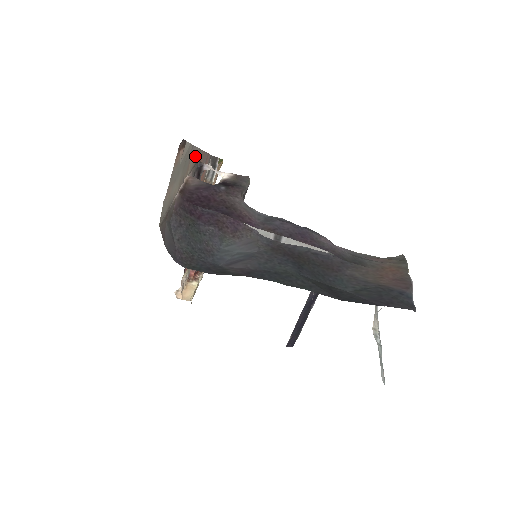
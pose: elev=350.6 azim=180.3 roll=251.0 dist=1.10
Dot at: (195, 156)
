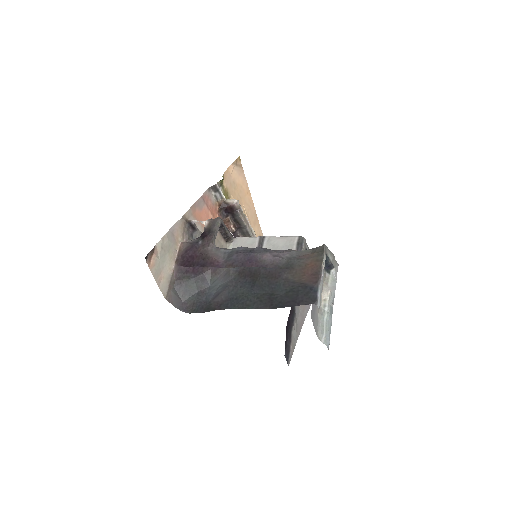
Dot at: (179, 226)
